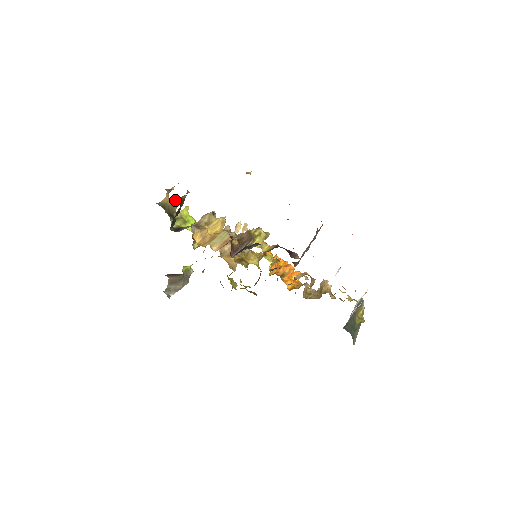
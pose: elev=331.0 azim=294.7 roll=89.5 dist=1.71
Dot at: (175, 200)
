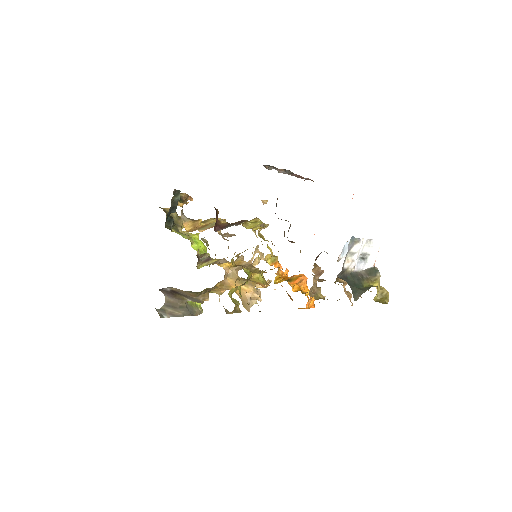
Dot at: occluded
